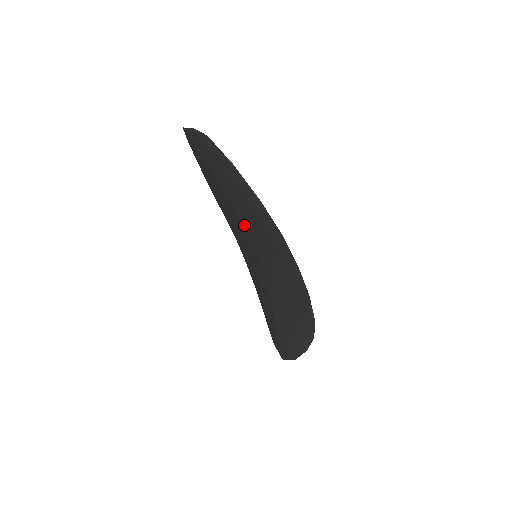
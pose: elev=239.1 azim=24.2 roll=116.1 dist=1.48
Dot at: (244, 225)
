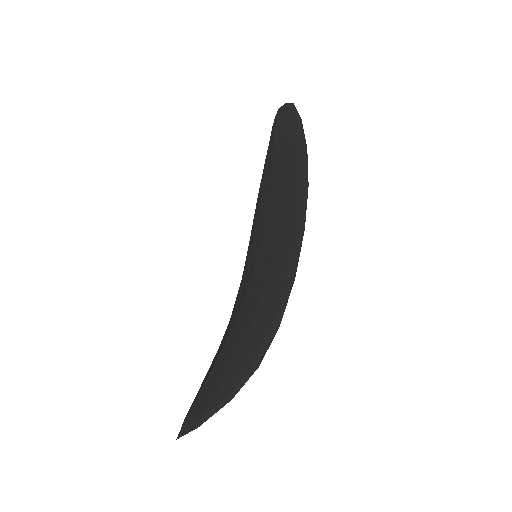
Dot at: (268, 212)
